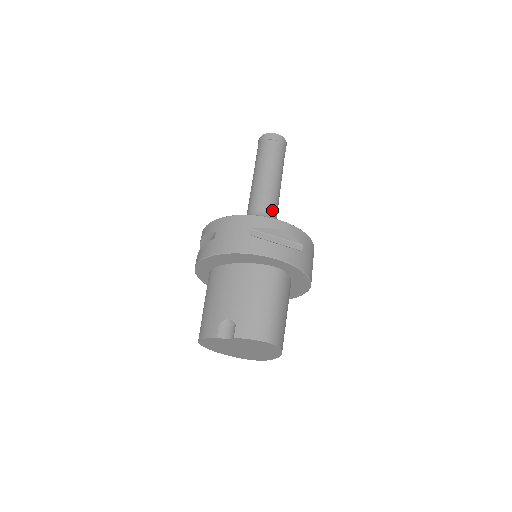
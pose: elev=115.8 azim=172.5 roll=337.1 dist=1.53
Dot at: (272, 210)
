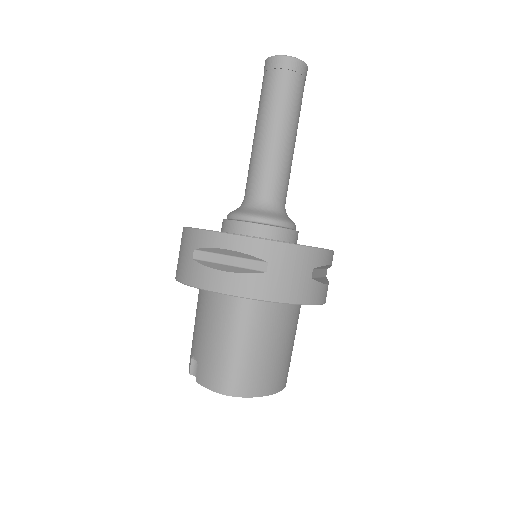
Dot at: (266, 190)
